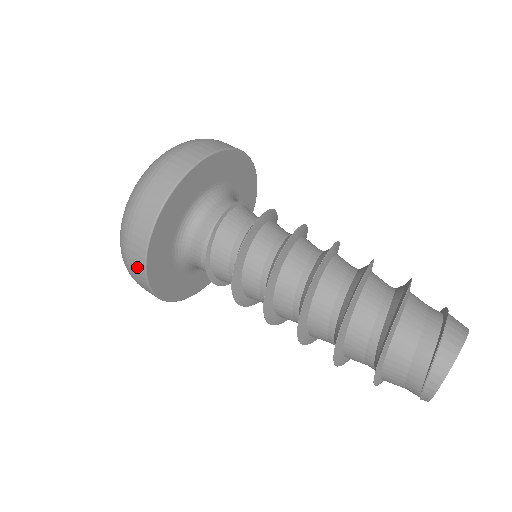
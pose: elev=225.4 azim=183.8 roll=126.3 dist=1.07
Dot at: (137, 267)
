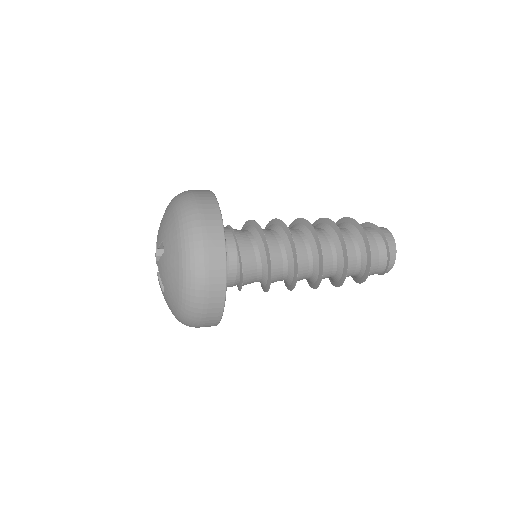
Dot at: (211, 323)
